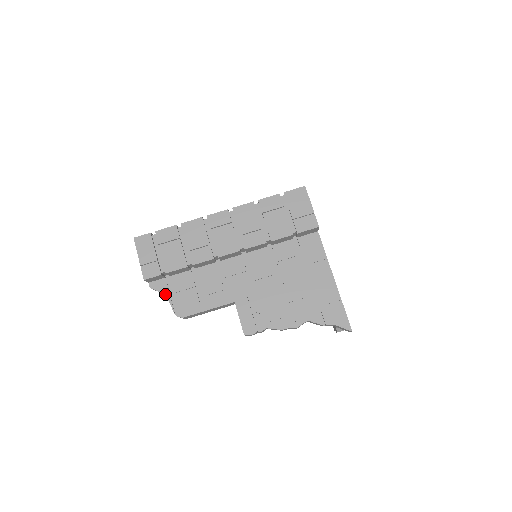
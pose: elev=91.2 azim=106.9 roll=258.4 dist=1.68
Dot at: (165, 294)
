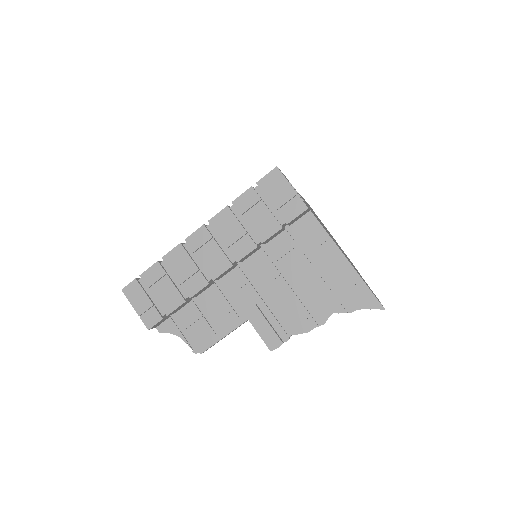
Dot at: (176, 334)
